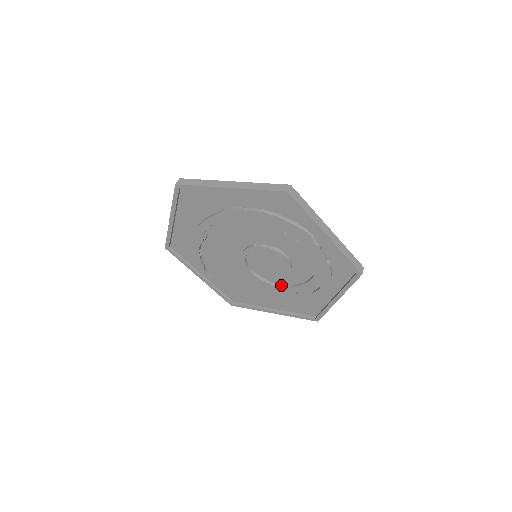
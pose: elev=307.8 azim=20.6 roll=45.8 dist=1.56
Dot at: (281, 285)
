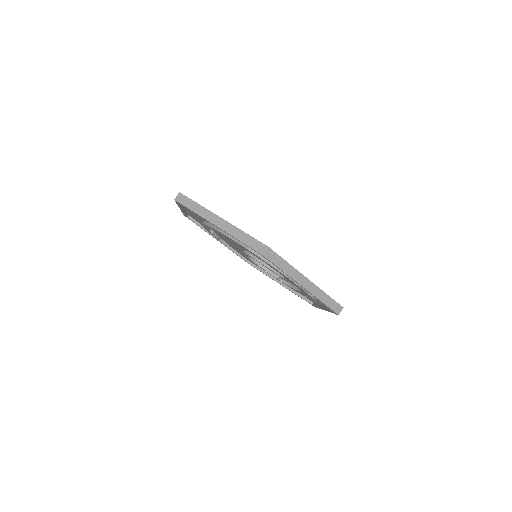
Dot at: (280, 279)
